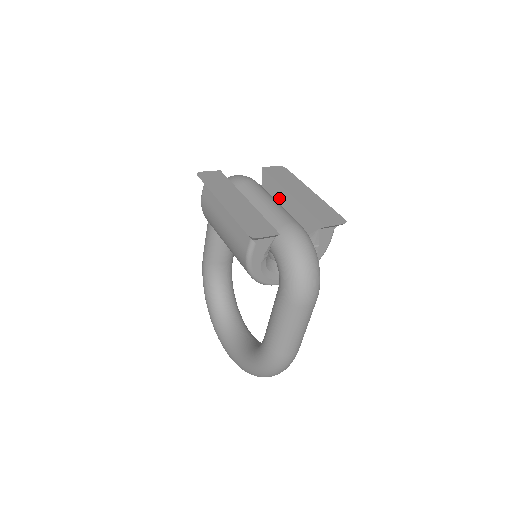
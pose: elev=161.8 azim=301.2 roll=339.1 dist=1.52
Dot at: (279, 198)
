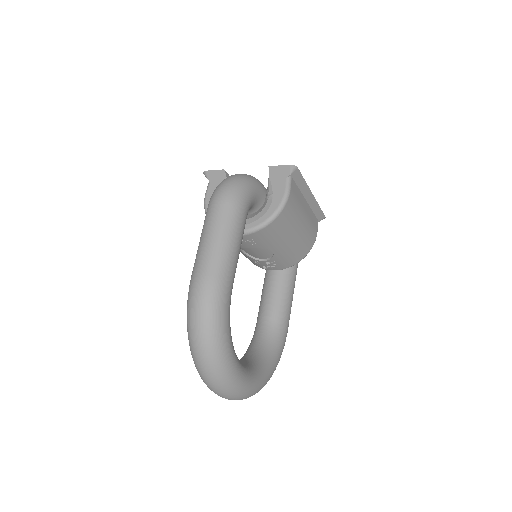
Dot at: occluded
